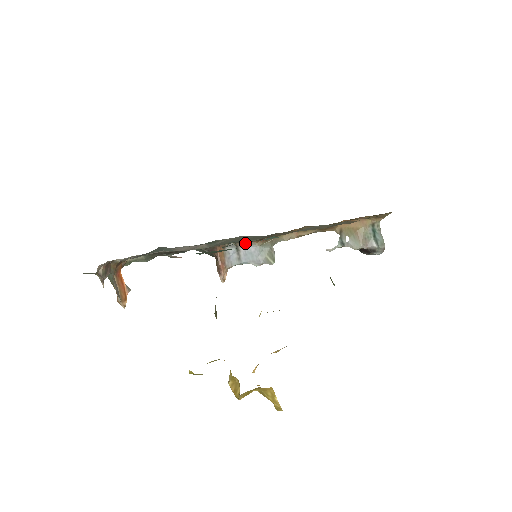
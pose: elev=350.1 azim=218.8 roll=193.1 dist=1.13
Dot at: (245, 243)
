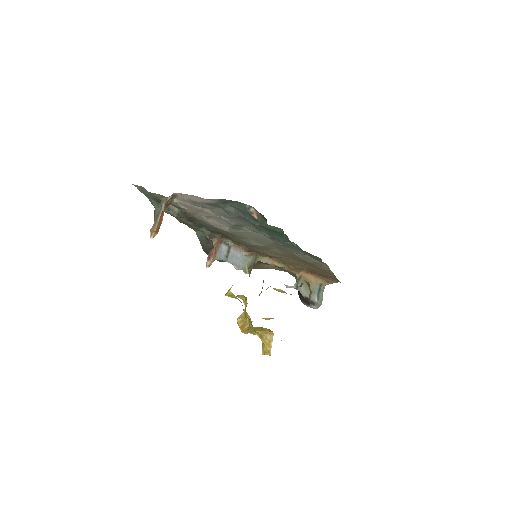
Dot at: (237, 247)
